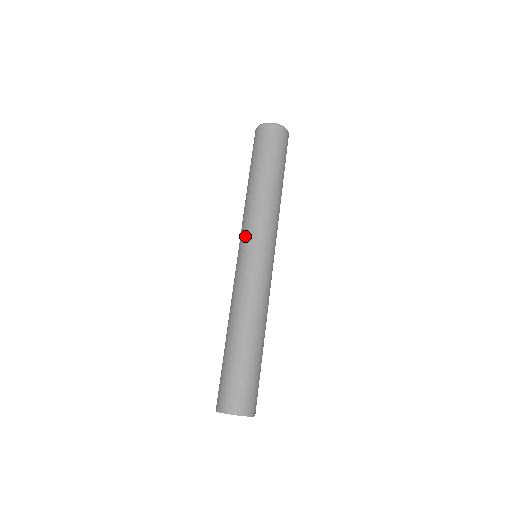
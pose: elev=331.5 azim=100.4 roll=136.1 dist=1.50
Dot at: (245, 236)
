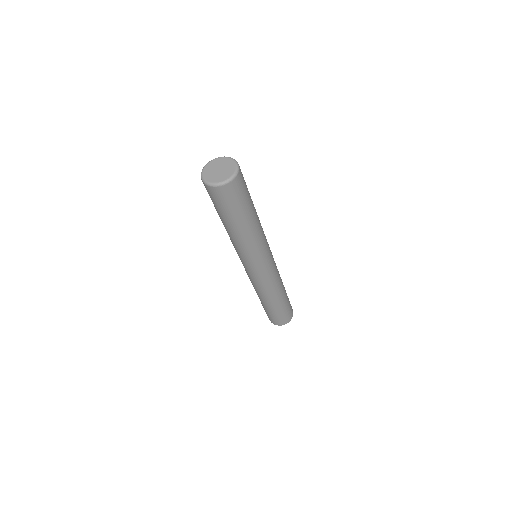
Dot at: (250, 263)
